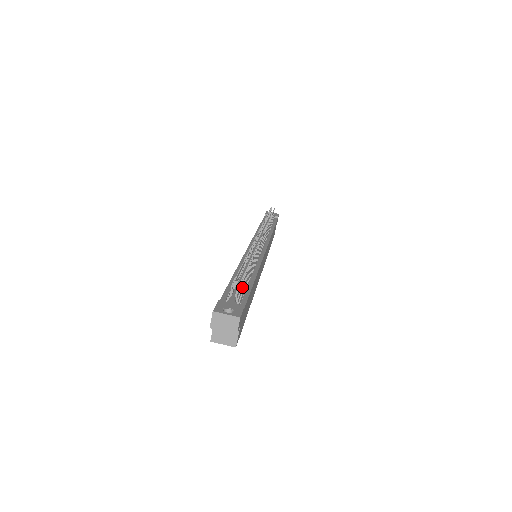
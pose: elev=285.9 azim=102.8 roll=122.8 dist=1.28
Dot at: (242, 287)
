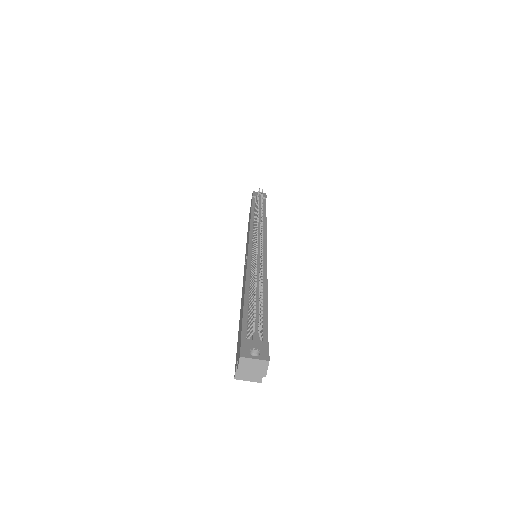
Dot at: occluded
